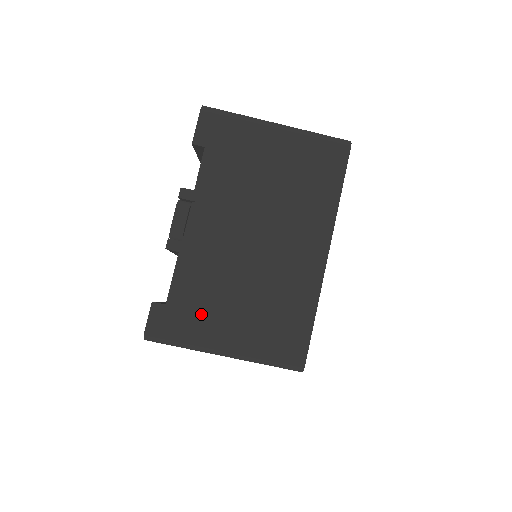
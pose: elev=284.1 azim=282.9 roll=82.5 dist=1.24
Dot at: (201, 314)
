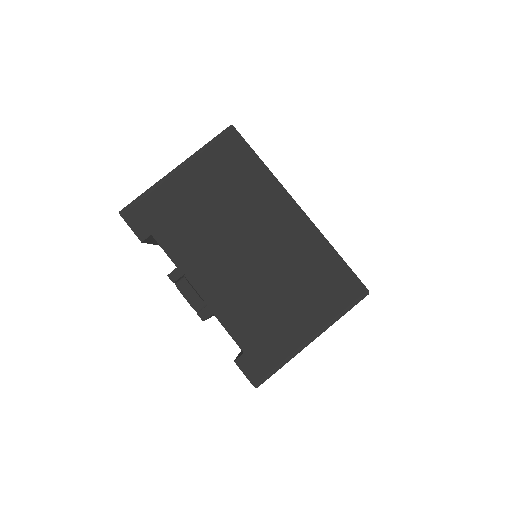
Dot at: (271, 333)
